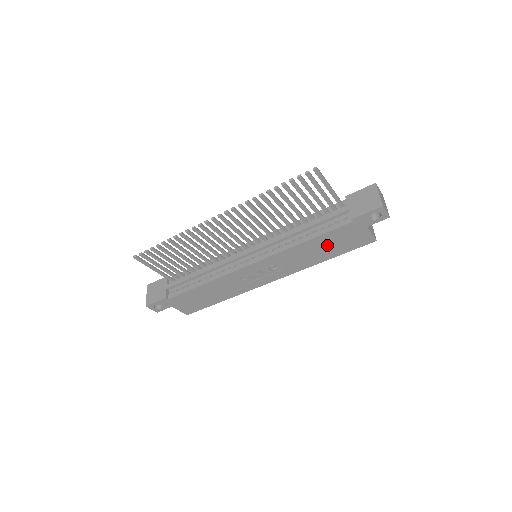
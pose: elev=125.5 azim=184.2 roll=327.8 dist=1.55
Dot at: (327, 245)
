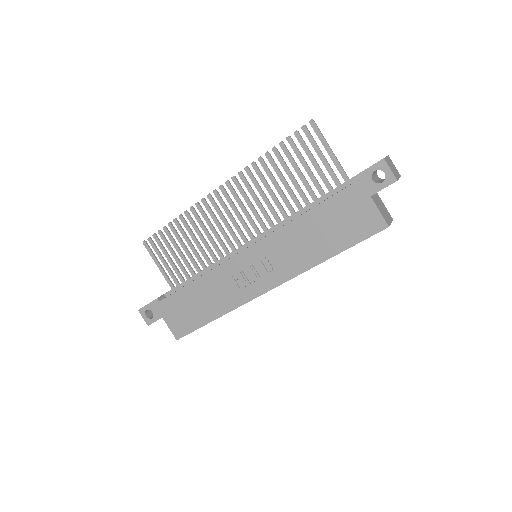
Dot at: (326, 227)
